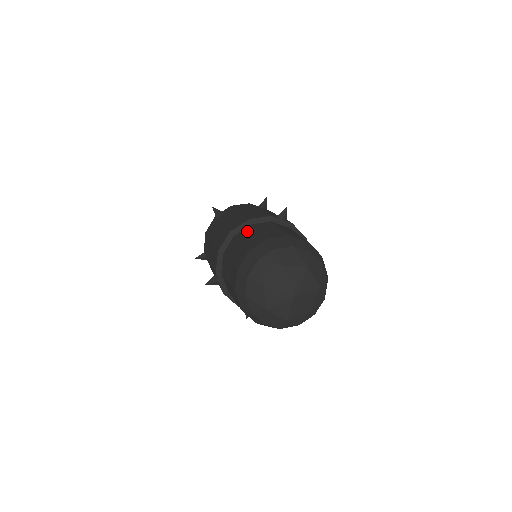
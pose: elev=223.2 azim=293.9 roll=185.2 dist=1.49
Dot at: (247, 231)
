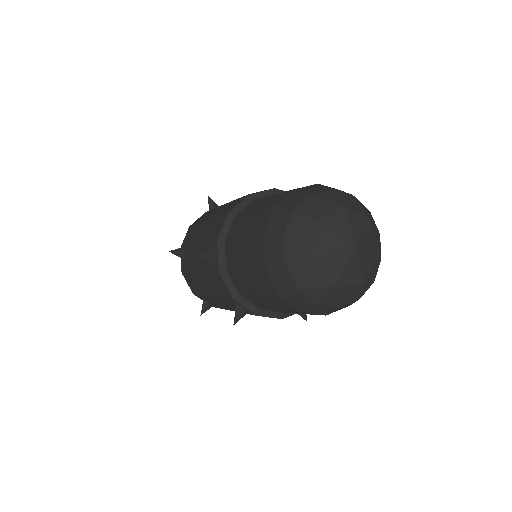
Dot at: occluded
